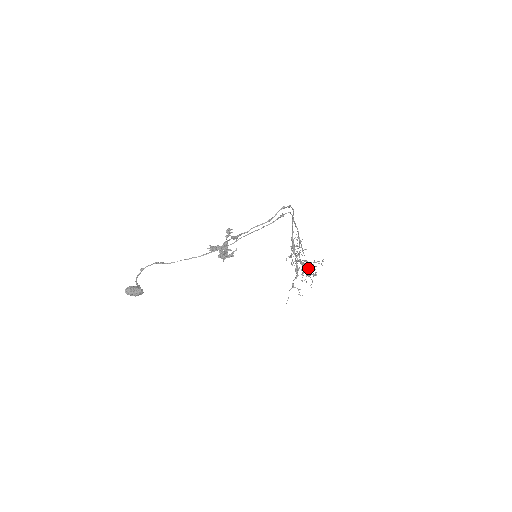
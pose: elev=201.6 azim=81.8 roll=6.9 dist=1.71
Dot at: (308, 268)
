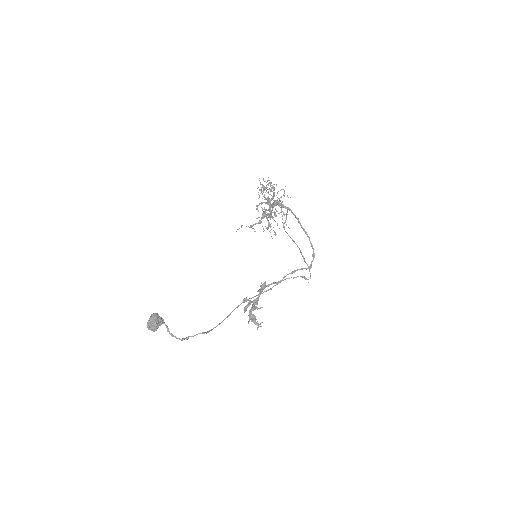
Dot at: occluded
